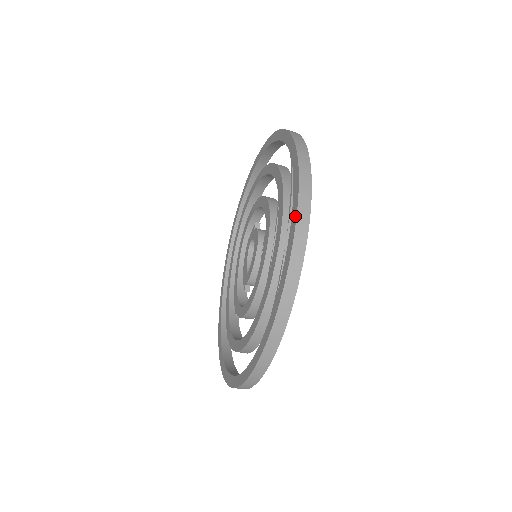
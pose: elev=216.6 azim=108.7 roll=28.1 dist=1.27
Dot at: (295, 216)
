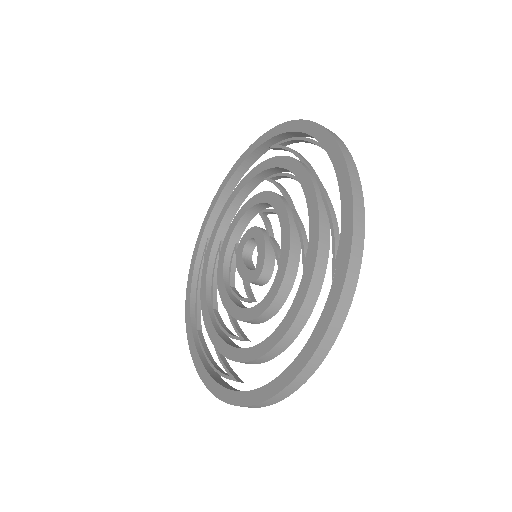
Dot at: (327, 134)
